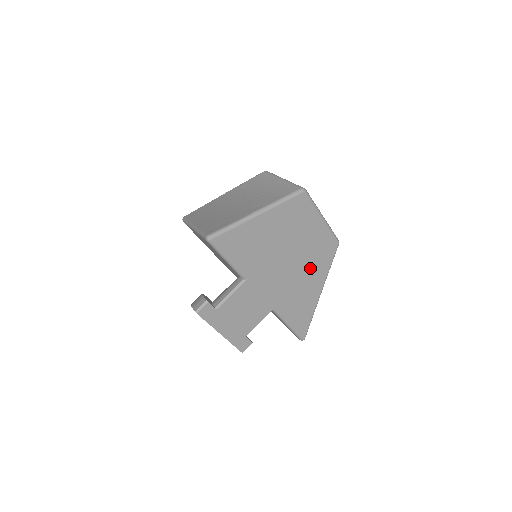
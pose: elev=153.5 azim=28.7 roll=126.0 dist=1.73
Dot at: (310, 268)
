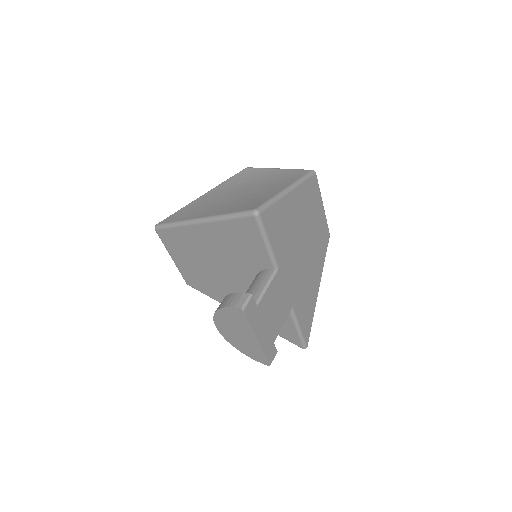
Dot at: (314, 260)
